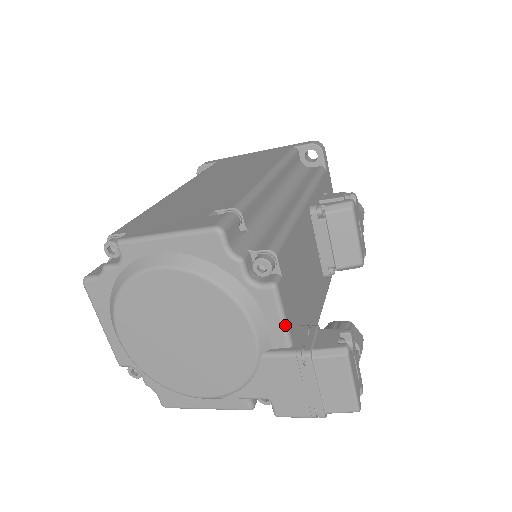
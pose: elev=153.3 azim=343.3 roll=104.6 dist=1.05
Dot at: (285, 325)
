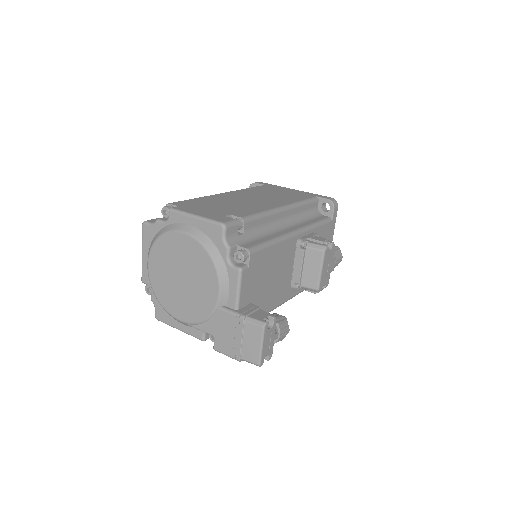
Dot at: (238, 295)
